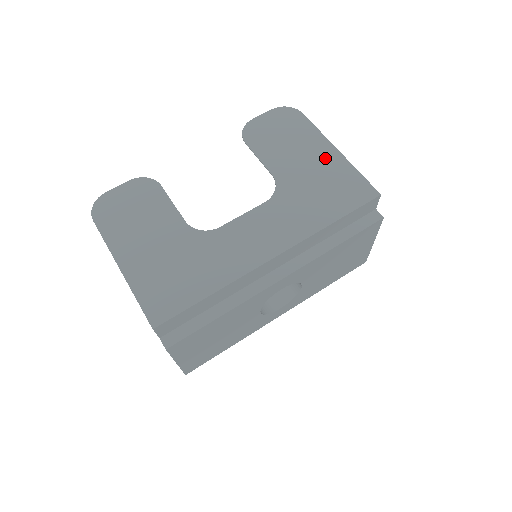
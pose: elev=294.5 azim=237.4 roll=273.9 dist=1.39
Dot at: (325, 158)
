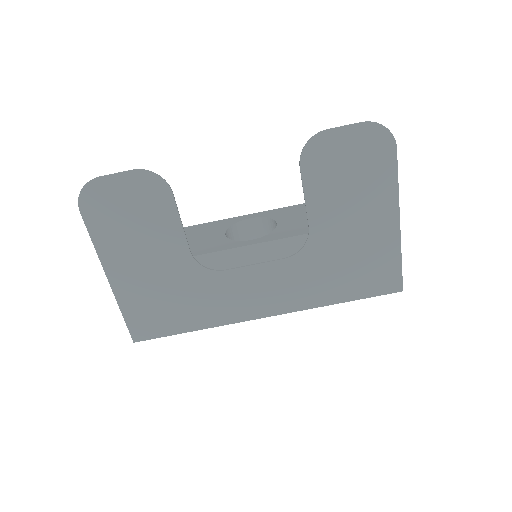
Dot at: (379, 228)
